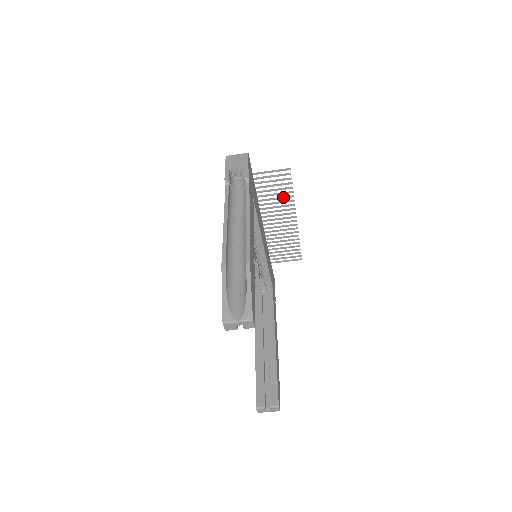
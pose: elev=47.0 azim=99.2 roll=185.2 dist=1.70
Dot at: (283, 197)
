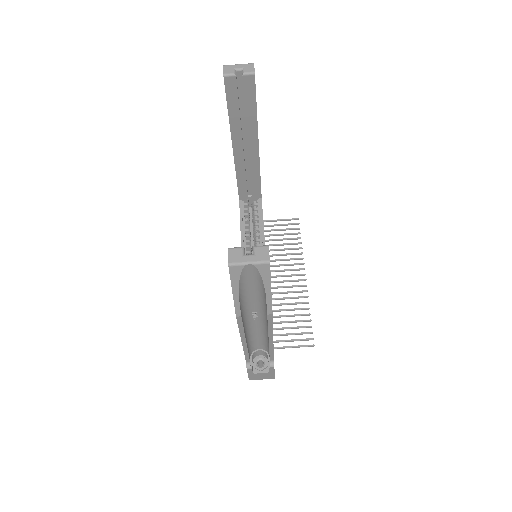
Dot at: (291, 248)
